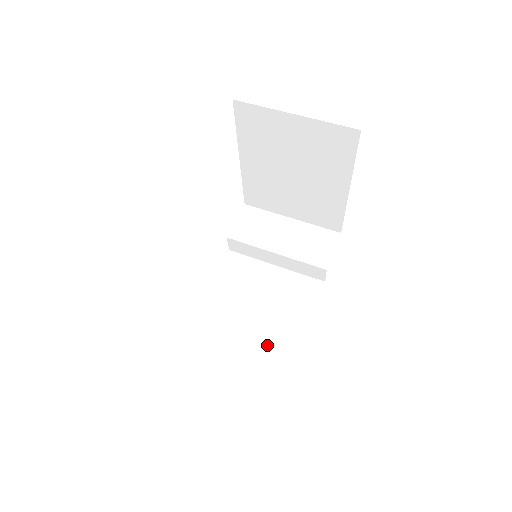
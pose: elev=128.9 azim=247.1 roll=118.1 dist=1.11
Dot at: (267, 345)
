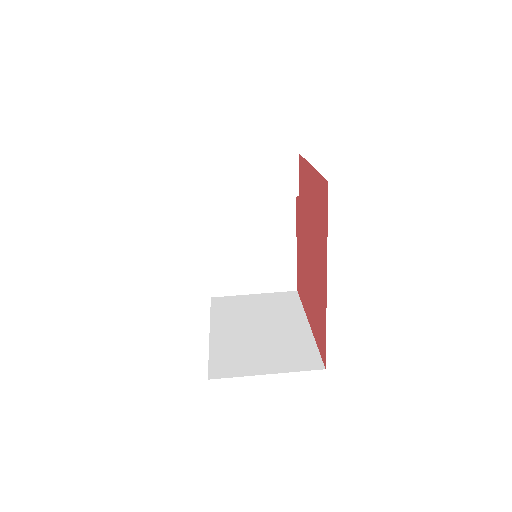
Dot at: (273, 261)
